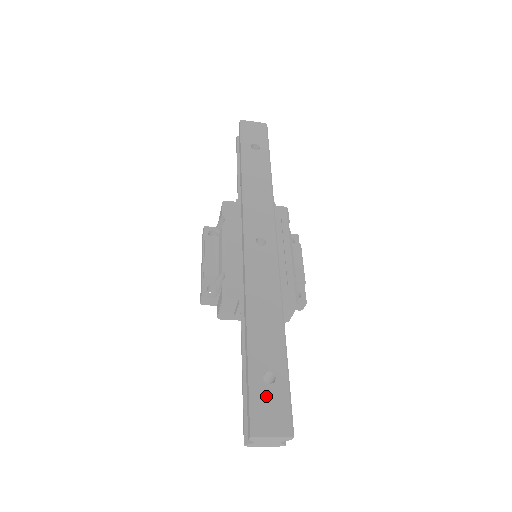
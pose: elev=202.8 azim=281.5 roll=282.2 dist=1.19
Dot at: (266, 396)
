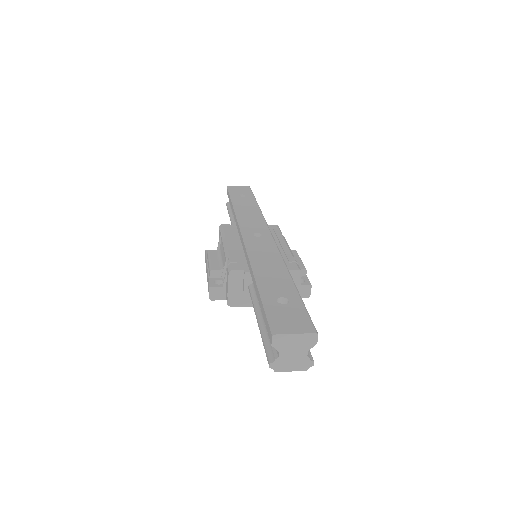
Dot at: (282, 311)
